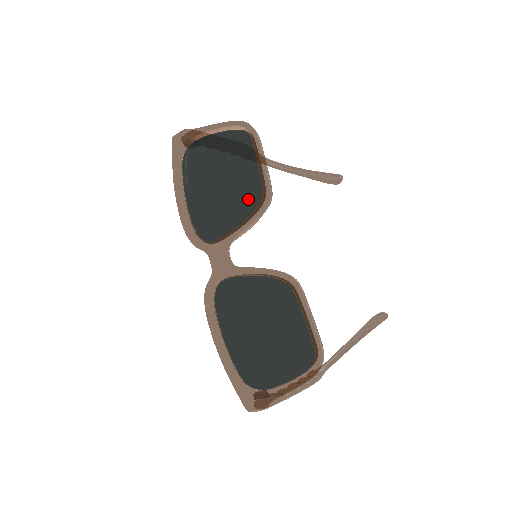
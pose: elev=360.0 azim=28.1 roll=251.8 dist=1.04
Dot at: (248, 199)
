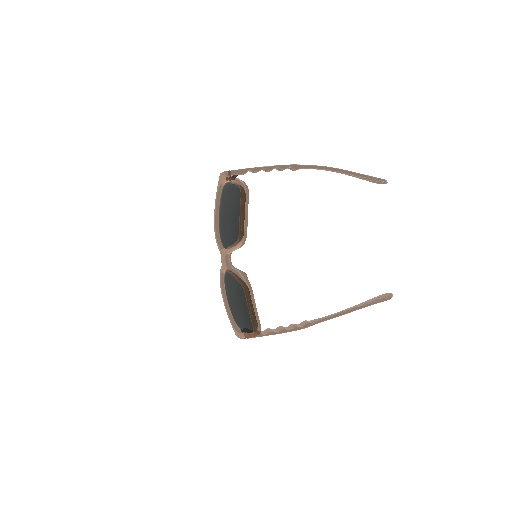
Dot at: (235, 234)
